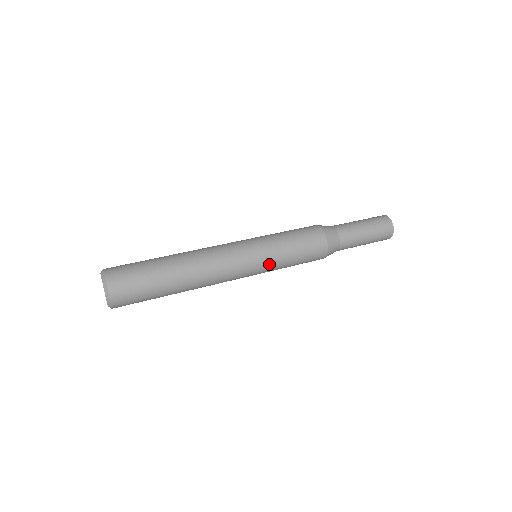
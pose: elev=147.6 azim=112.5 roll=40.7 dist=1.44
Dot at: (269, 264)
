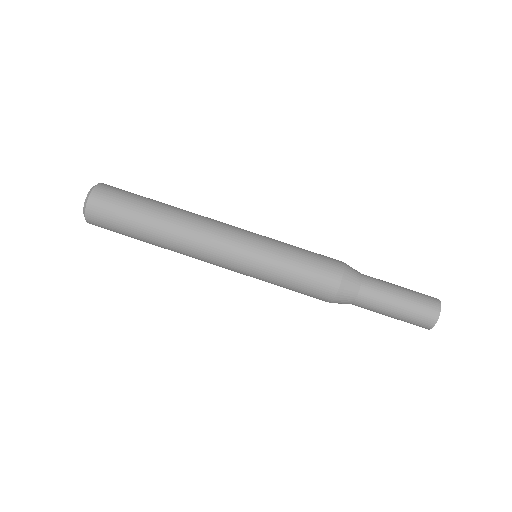
Dot at: (257, 278)
